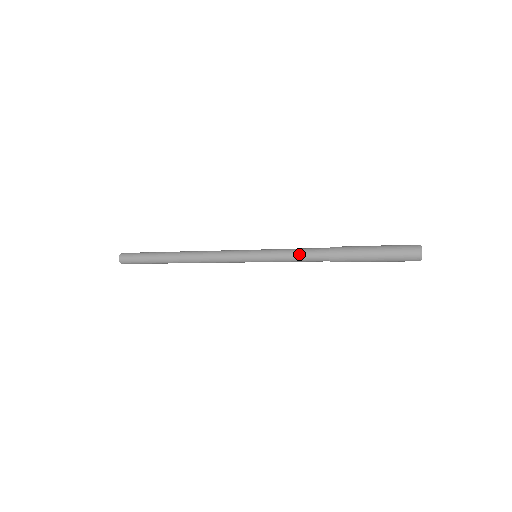
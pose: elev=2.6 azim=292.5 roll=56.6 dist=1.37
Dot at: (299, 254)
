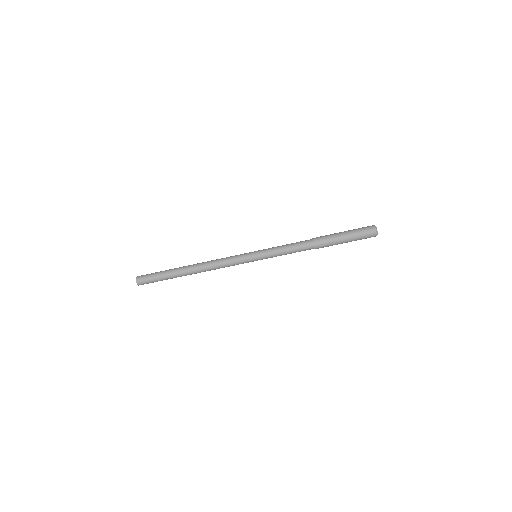
Dot at: (290, 244)
